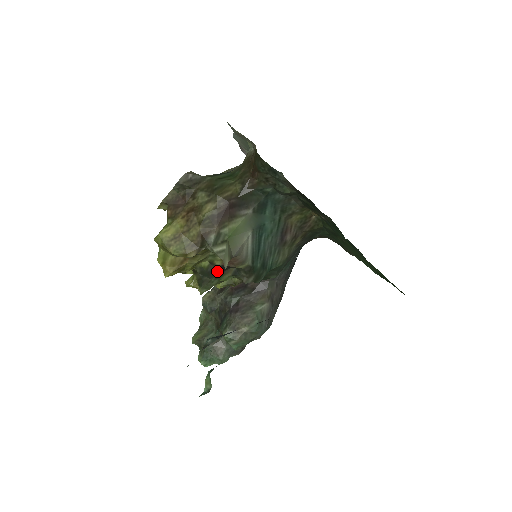
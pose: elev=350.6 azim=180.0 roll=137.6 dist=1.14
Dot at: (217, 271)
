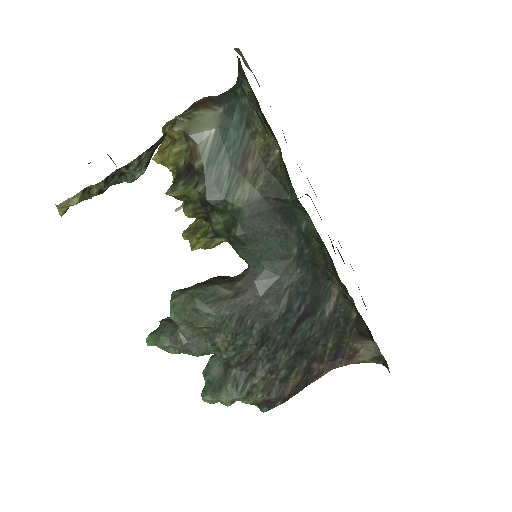
Dot at: (186, 175)
